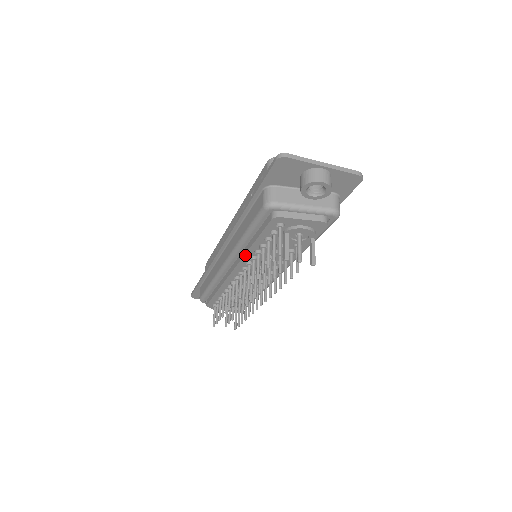
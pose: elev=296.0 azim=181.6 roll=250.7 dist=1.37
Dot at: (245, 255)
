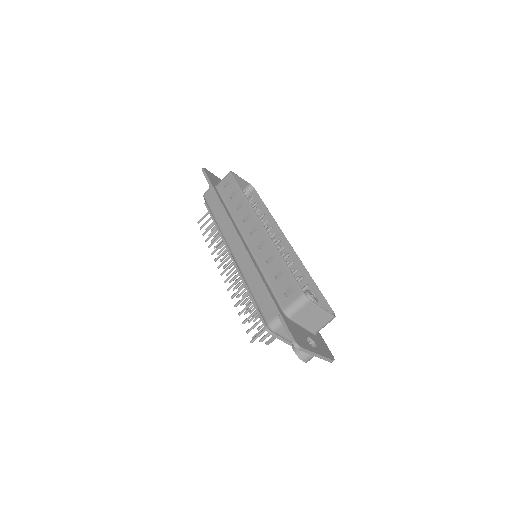
Dot at: (243, 281)
